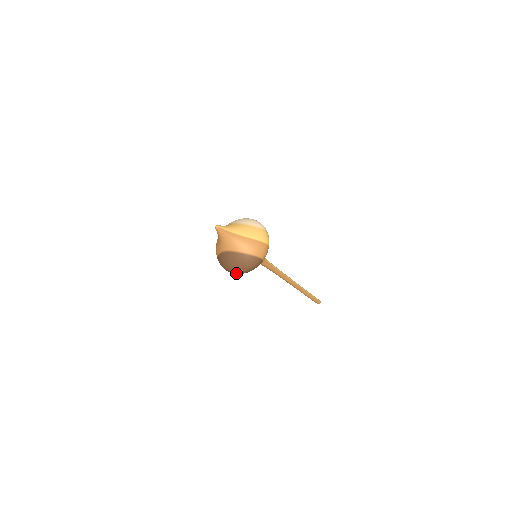
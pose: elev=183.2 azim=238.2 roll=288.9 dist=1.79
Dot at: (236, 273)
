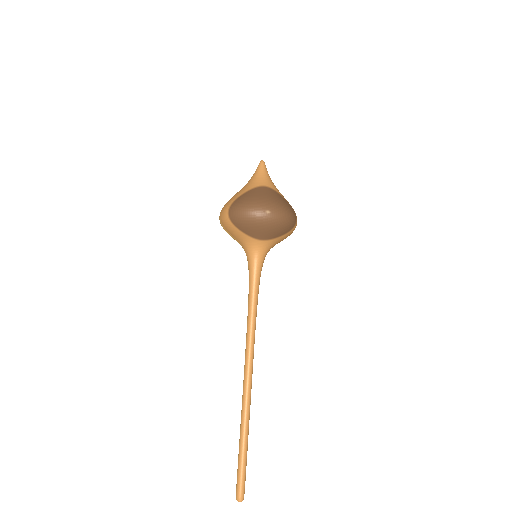
Dot at: (267, 211)
